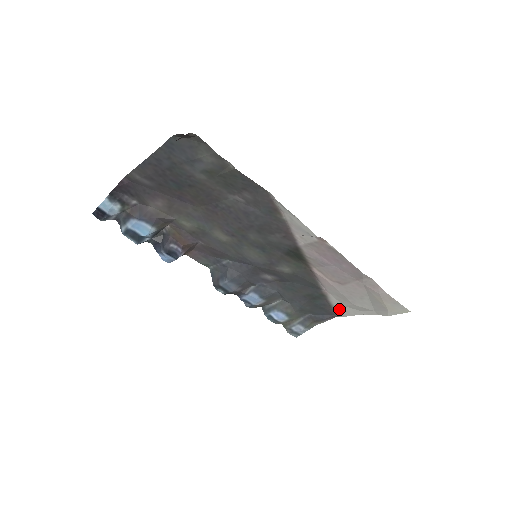
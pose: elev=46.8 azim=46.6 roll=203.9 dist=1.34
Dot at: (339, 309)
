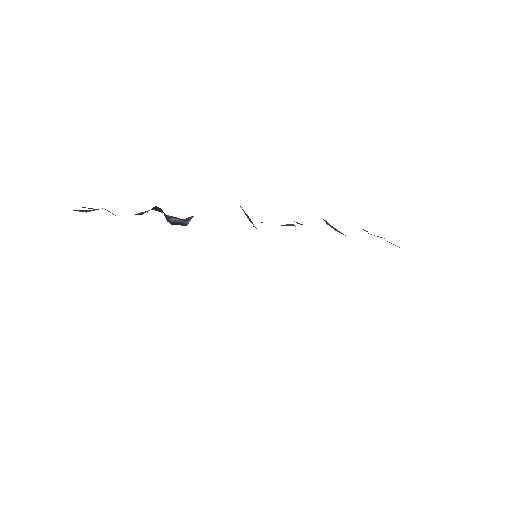
Dot at: occluded
